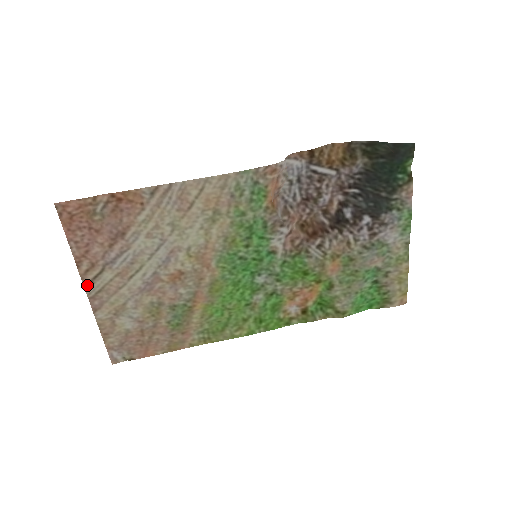
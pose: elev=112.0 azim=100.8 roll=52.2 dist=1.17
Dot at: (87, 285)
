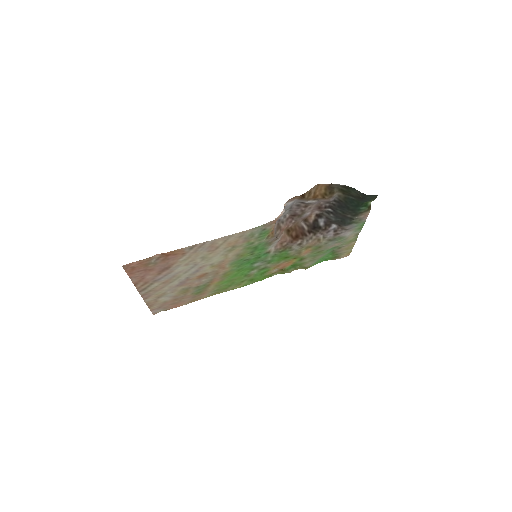
Dot at: (141, 291)
